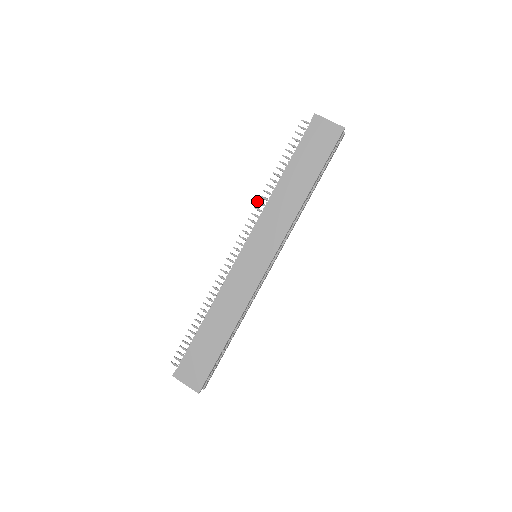
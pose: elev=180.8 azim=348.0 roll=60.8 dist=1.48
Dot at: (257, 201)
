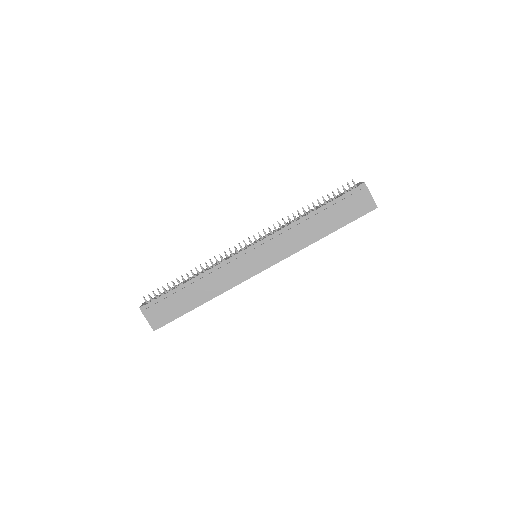
Dot at: occluded
